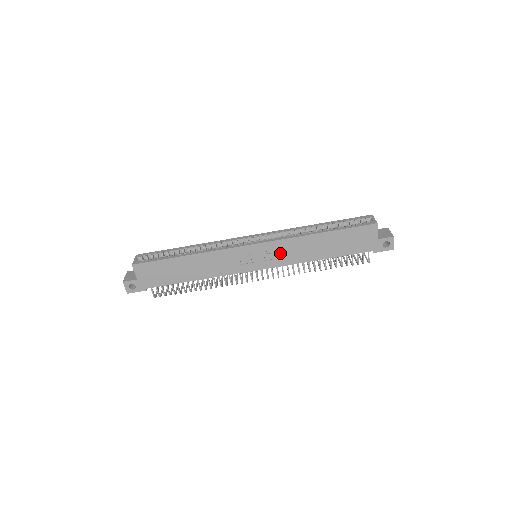
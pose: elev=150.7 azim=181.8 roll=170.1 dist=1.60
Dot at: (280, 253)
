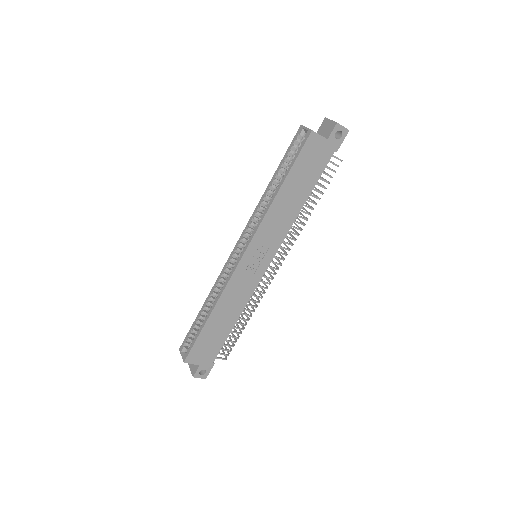
Dot at: (269, 237)
